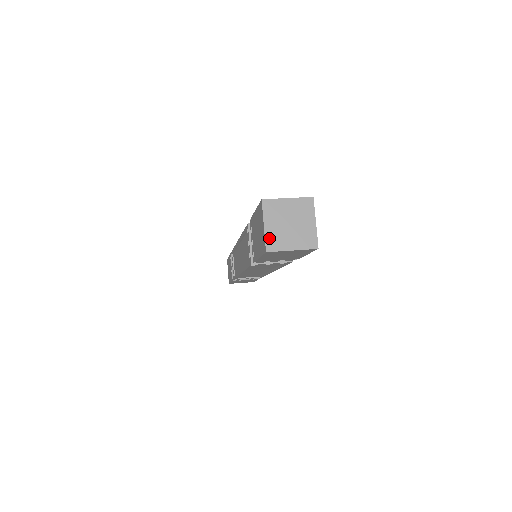
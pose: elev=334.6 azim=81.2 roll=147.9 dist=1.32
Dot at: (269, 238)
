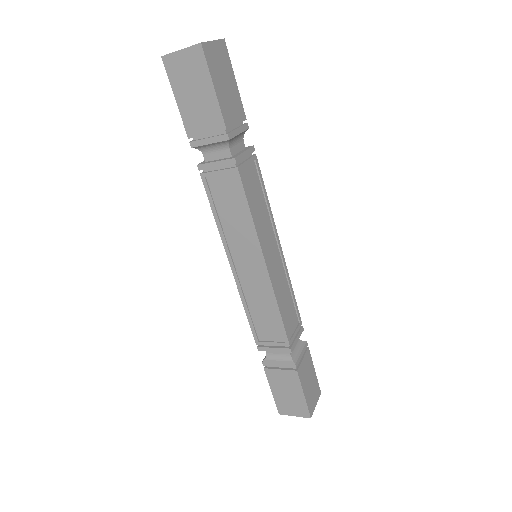
Dot at: occluded
